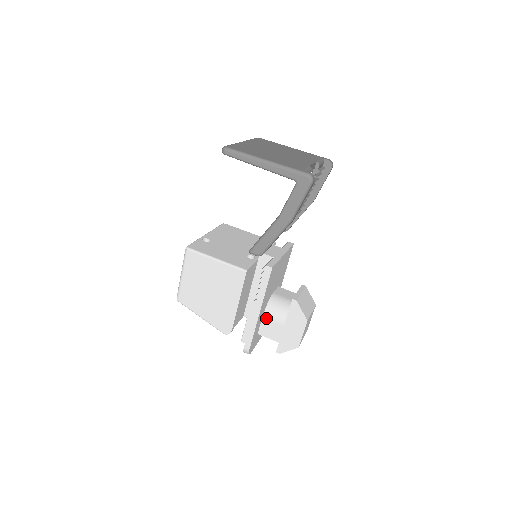
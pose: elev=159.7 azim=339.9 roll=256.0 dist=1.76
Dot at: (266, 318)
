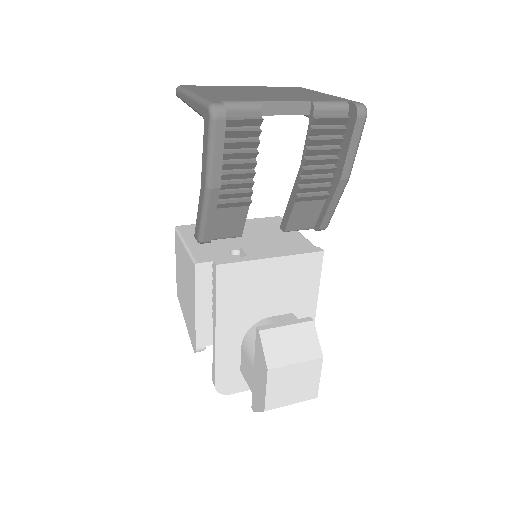
Dot at: (243, 349)
